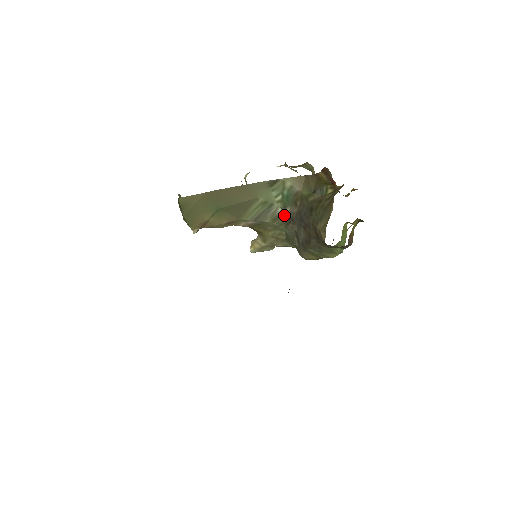
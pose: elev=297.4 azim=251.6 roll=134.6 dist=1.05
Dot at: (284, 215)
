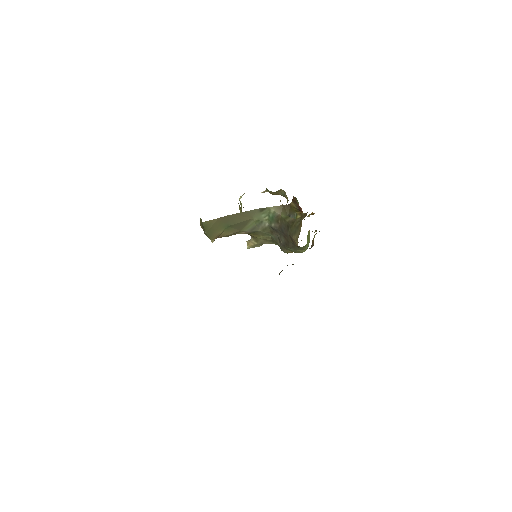
Dot at: (270, 227)
